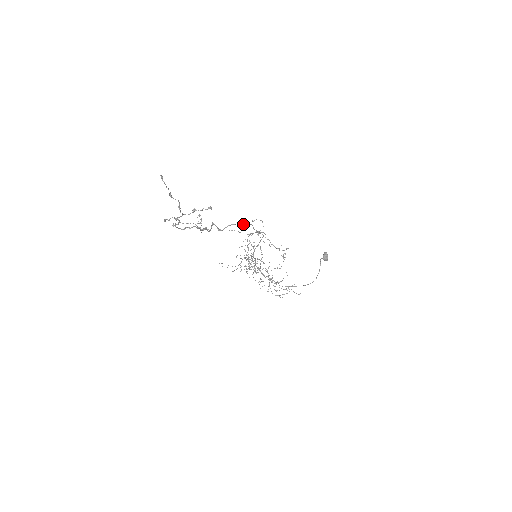
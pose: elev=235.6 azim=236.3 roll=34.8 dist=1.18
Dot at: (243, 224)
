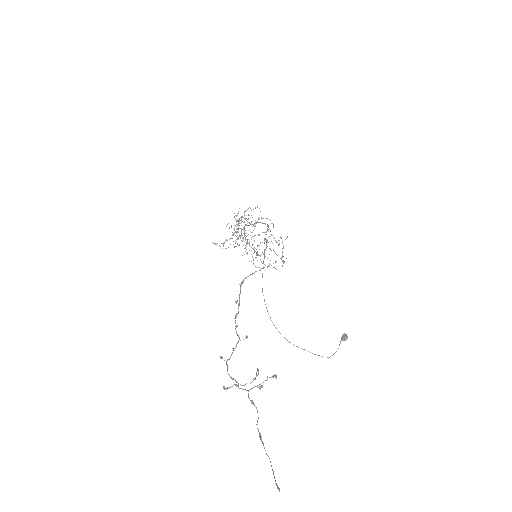
Dot at: (263, 261)
